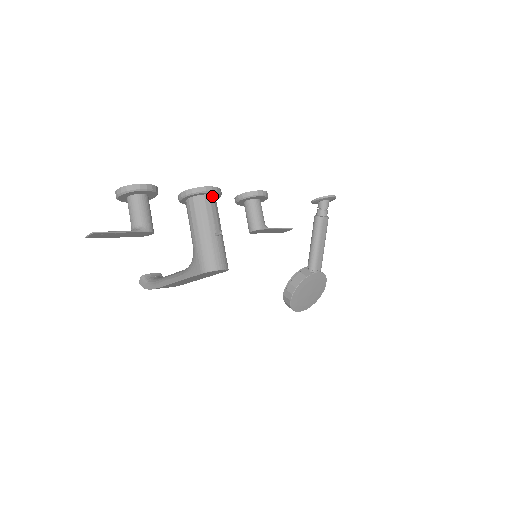
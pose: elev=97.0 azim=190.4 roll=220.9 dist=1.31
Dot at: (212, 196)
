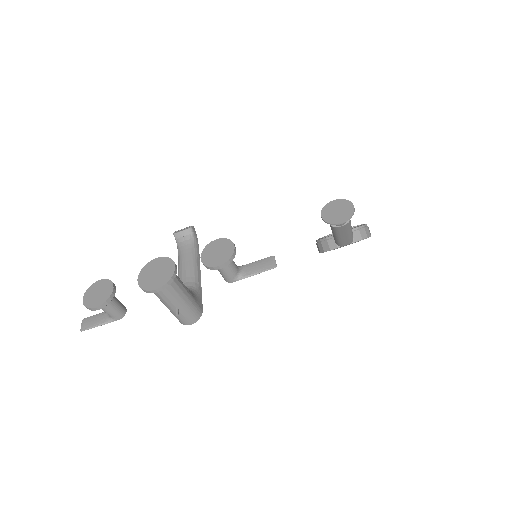
Dot at: occluded
